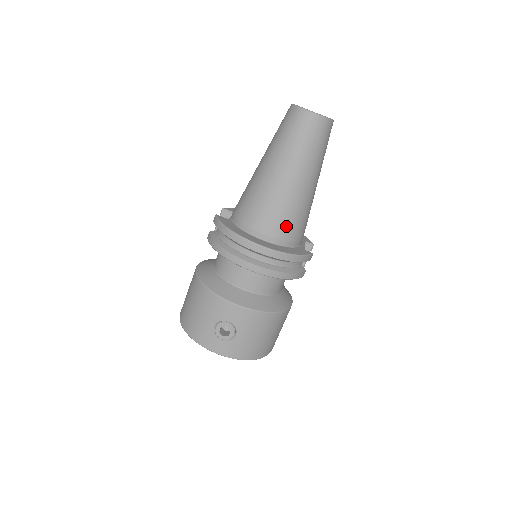
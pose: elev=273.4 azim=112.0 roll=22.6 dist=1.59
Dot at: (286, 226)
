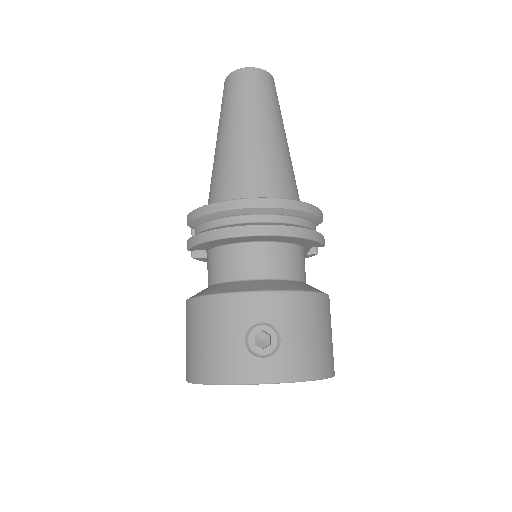
Dot at: (277, 182)
